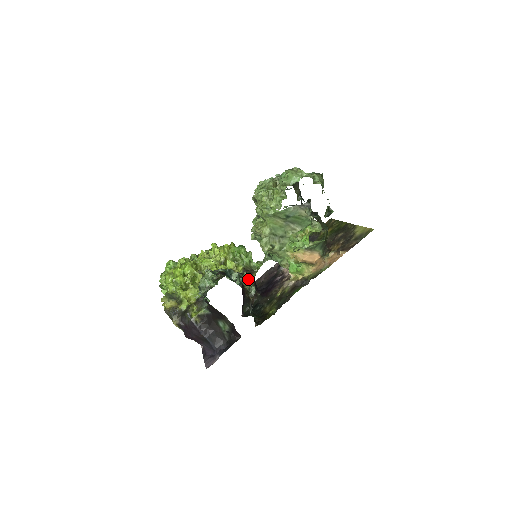
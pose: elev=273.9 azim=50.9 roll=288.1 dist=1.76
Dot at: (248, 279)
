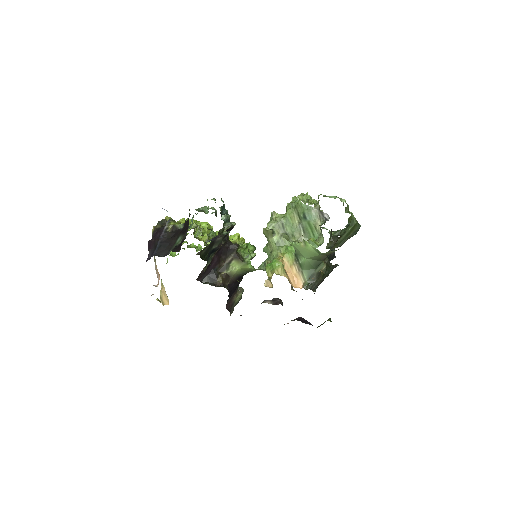
Dot at: (232, 225)
